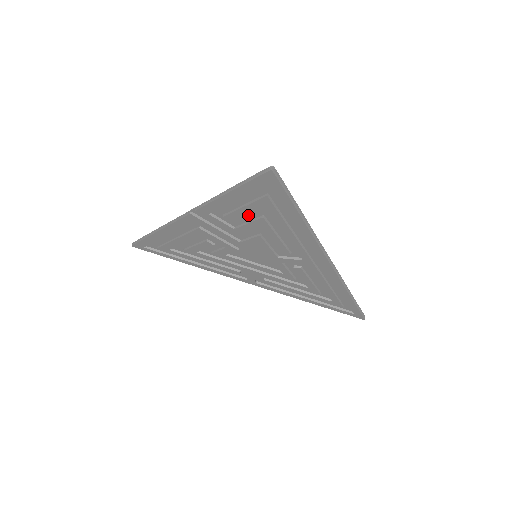
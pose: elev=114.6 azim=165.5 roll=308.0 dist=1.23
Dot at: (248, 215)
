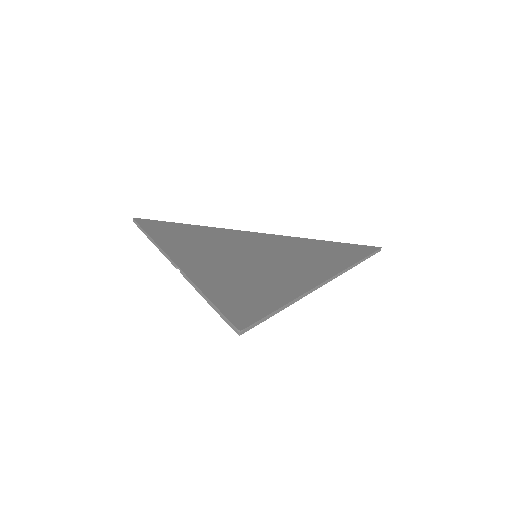
Dot at: (234, 284)
